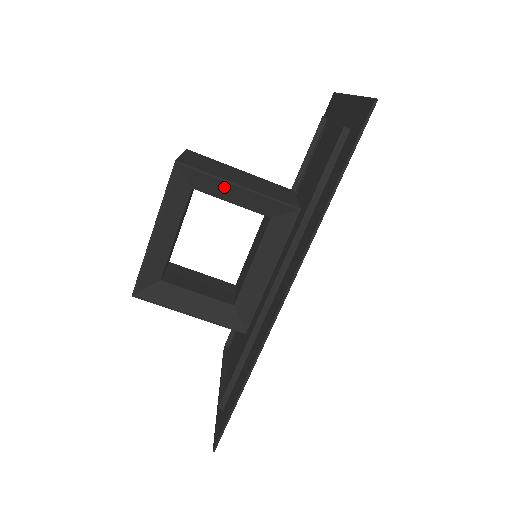
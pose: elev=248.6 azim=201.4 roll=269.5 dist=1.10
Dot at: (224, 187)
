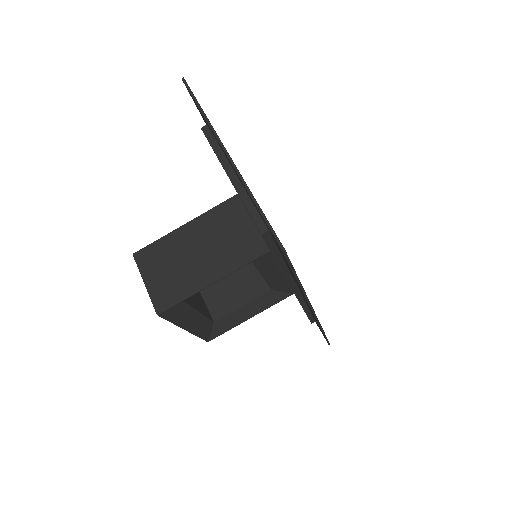
Dot at: (203, 289)
